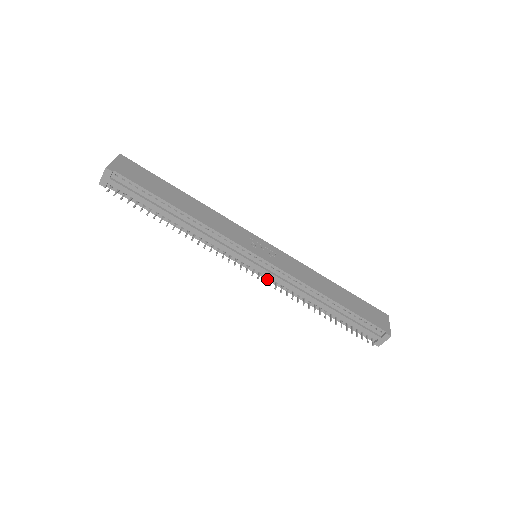
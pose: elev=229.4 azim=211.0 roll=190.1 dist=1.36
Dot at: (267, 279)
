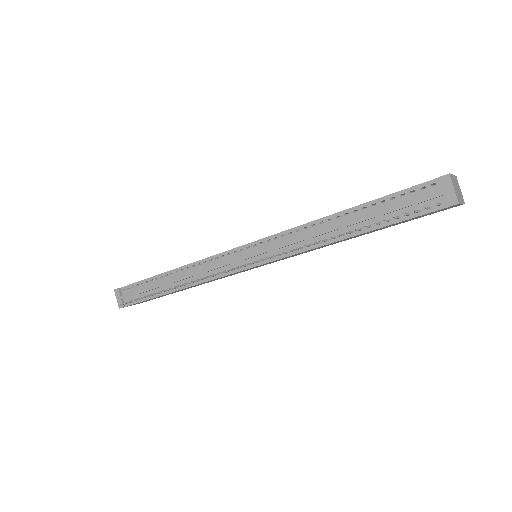
Dot at: (271, 261)
